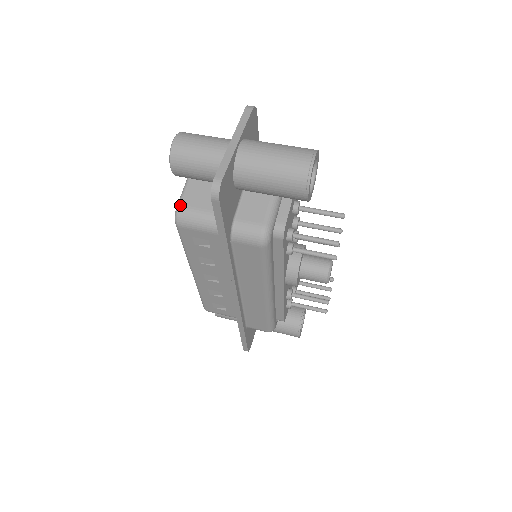
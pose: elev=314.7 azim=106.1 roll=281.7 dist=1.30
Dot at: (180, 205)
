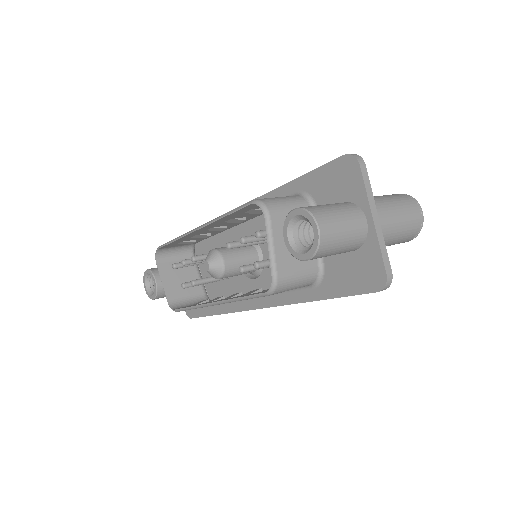
Dot at: (278, 277)
